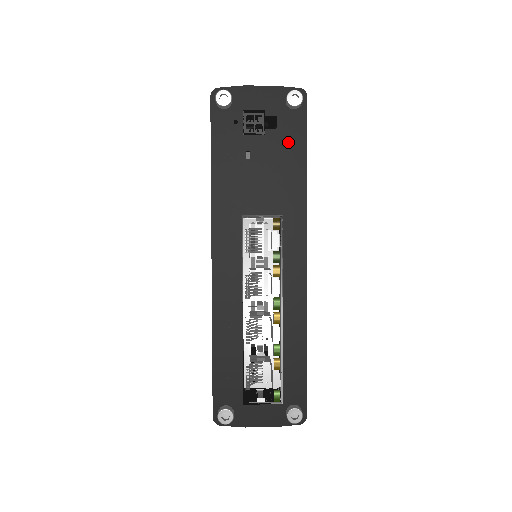
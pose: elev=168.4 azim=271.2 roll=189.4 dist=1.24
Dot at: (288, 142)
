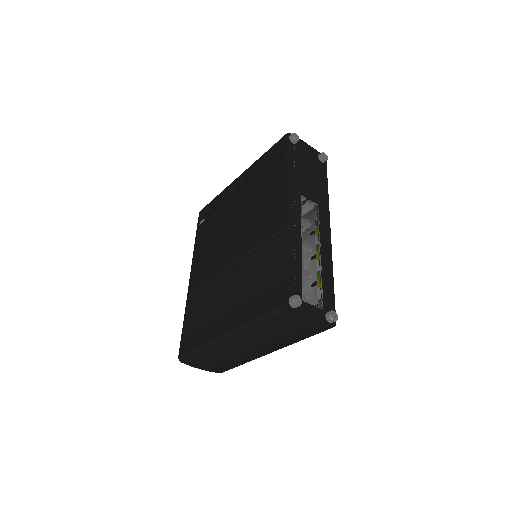
Dot at: (320, 174)
